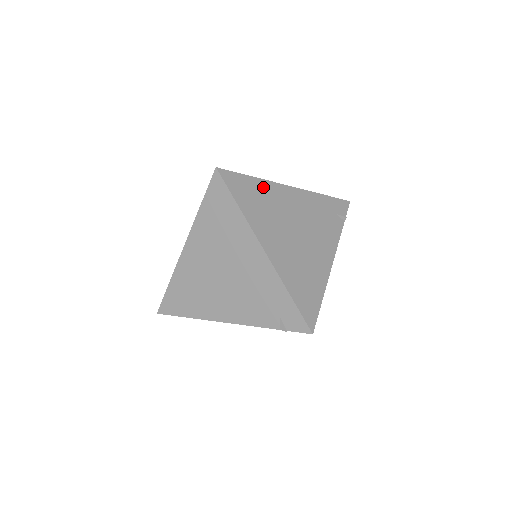
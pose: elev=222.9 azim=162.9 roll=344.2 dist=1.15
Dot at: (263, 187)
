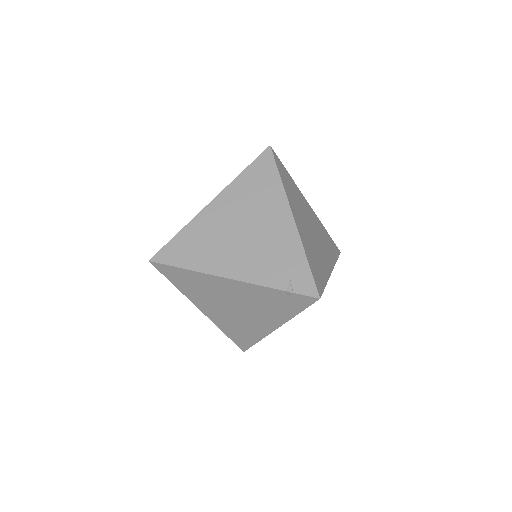
Dot at: (294, 185)
